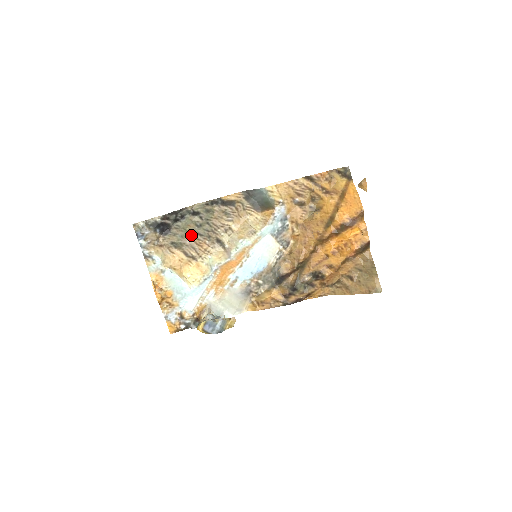
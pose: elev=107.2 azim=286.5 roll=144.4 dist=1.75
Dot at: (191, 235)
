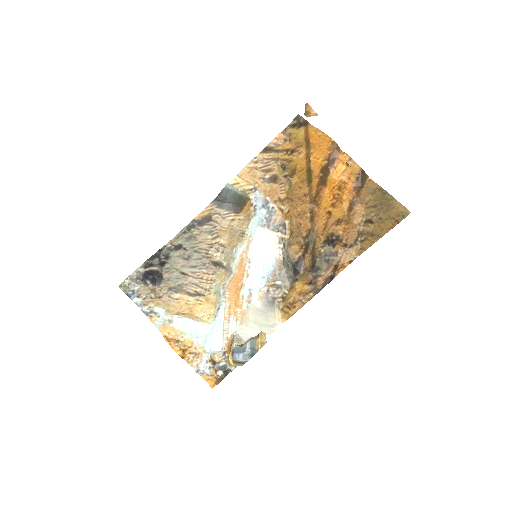
Dot at: (185, 272)
